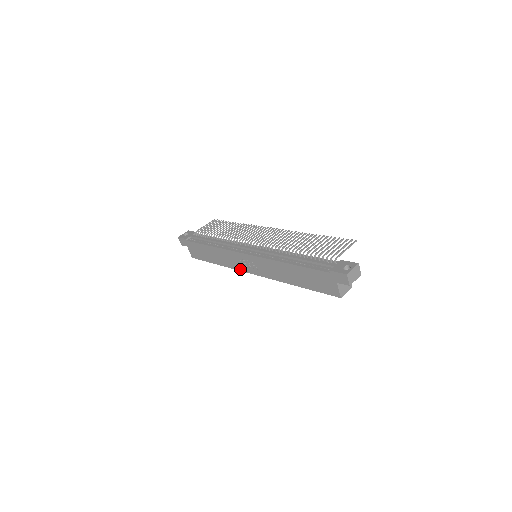
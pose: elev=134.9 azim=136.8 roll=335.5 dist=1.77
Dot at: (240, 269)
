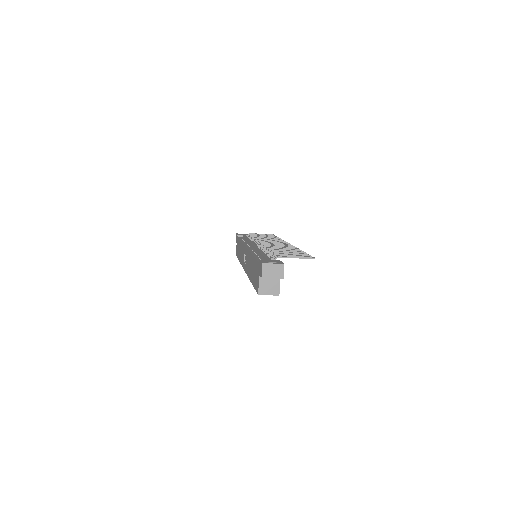
Dot at: occluded
